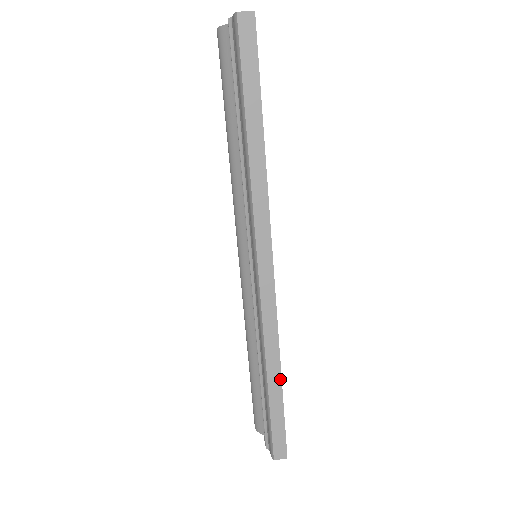
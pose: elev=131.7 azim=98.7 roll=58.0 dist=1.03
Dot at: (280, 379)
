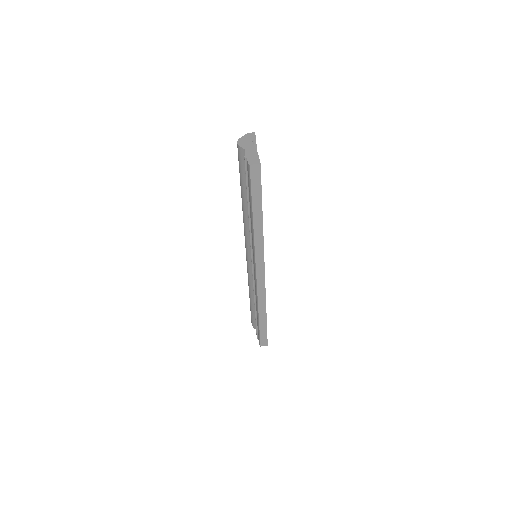
Dot at: (266, 317)
